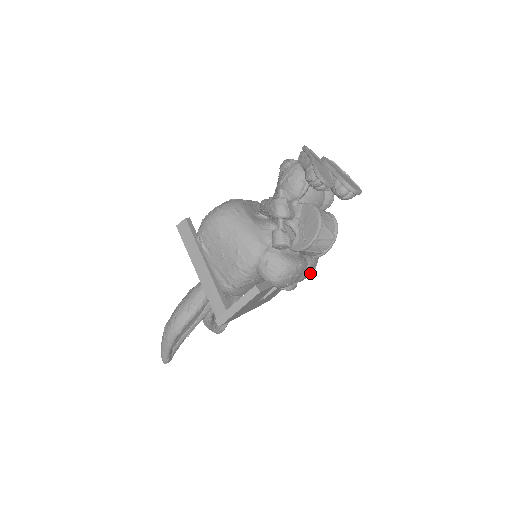
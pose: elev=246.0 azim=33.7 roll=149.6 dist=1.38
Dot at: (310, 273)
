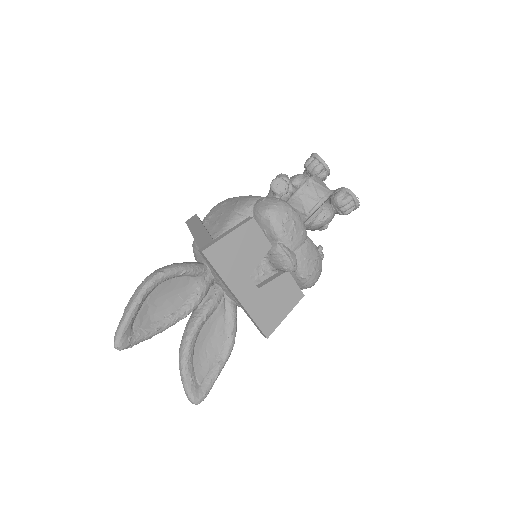
Dot at: (312, 261)
